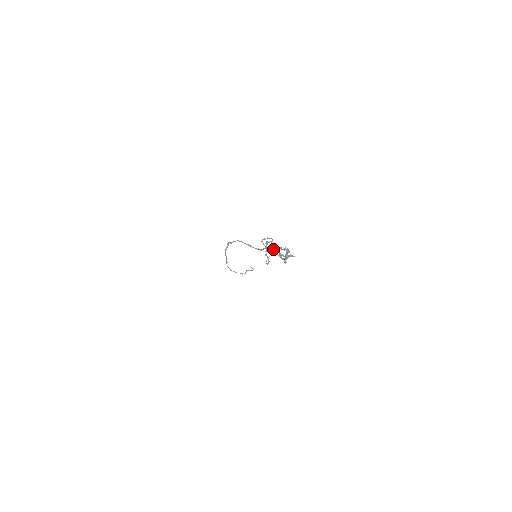
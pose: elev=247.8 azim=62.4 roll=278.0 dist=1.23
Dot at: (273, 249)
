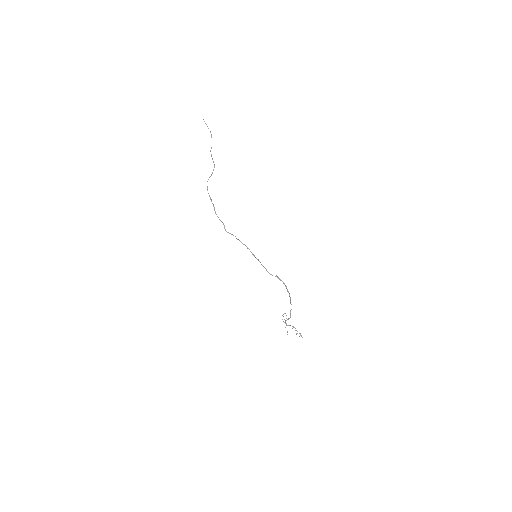
Dot at: occluded
